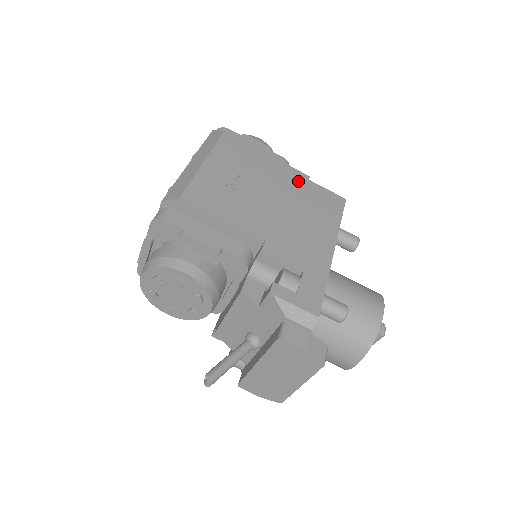
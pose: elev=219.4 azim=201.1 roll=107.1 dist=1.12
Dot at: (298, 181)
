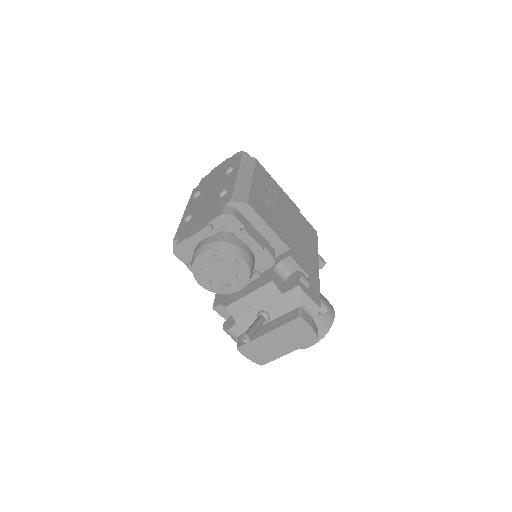
Dot at: (295, 211)
